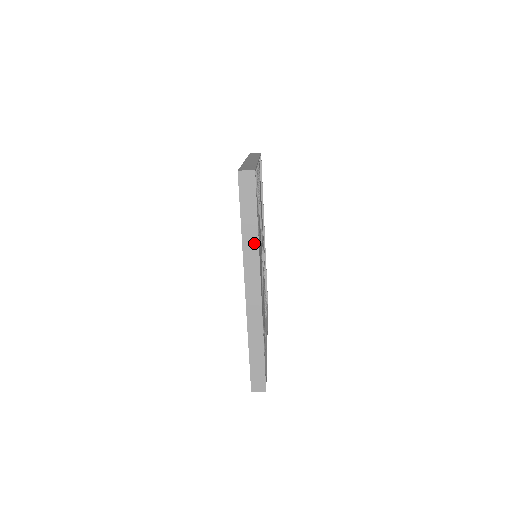
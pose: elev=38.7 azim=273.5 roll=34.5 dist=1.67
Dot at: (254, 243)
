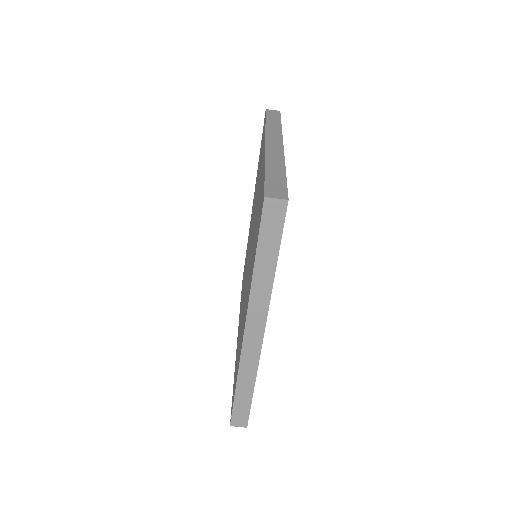
Dot at: (277, 128)
